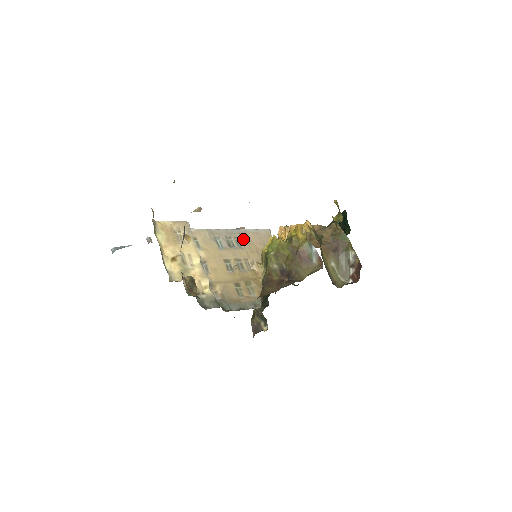
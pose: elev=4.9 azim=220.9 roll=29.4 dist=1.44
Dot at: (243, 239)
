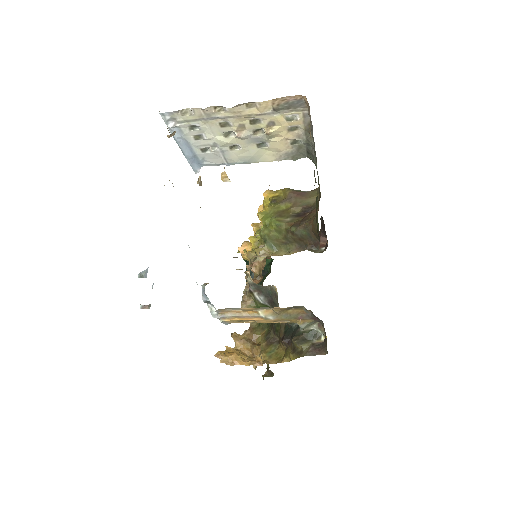
Dot at: occluded
